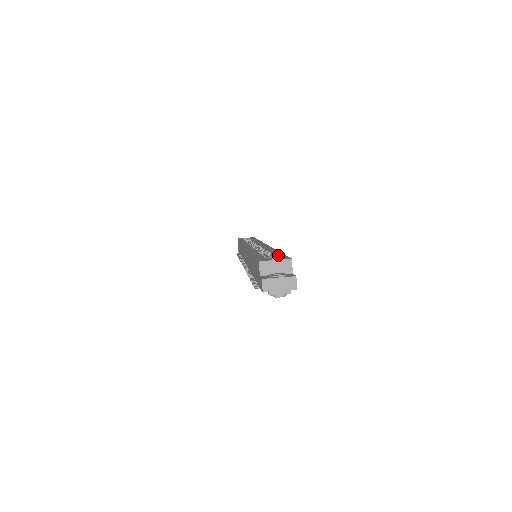
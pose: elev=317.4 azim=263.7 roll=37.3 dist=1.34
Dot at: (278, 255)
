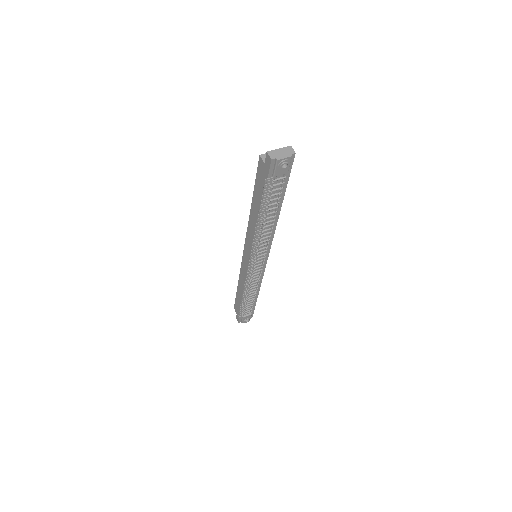
Dot at: occluded
